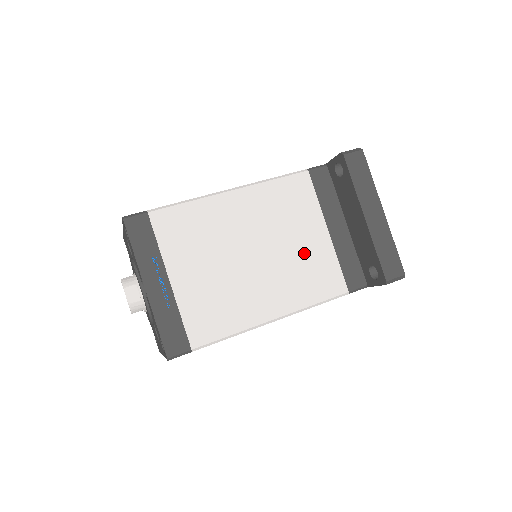
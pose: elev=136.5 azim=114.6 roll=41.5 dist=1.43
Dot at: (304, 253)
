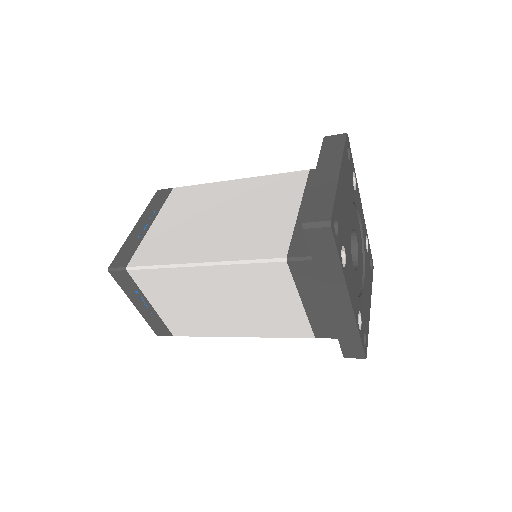
Dot at: (263, 222)
